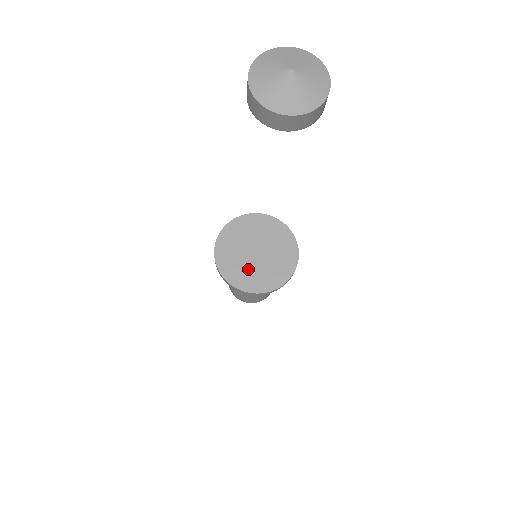
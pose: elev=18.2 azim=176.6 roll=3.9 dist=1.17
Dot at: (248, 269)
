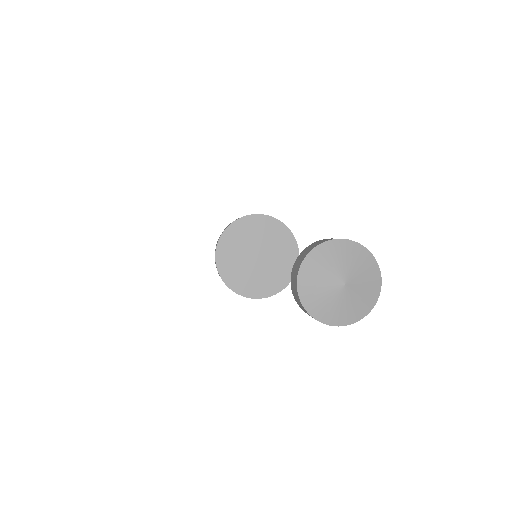
Dot at: (240, 264)
